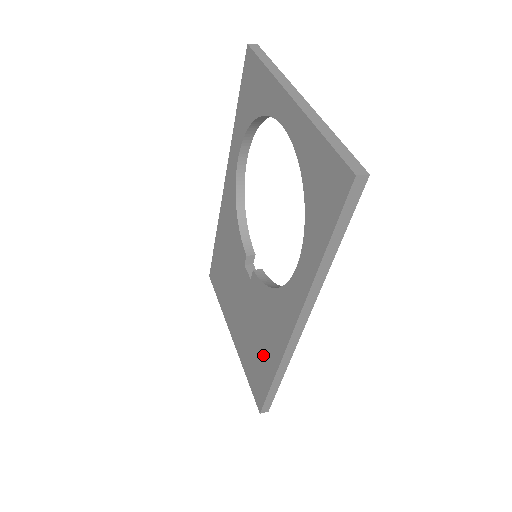
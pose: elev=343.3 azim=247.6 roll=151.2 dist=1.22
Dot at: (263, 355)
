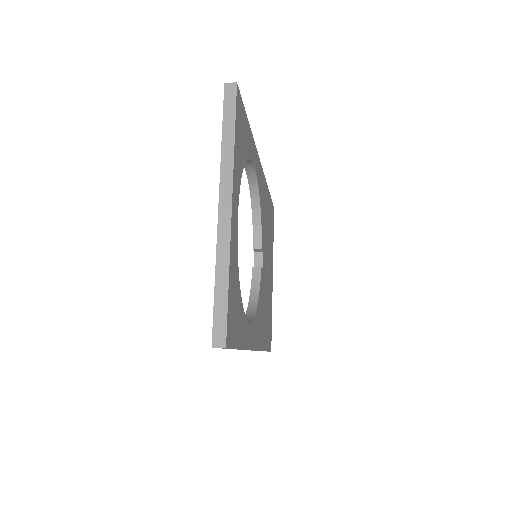
Dot at: occluded
